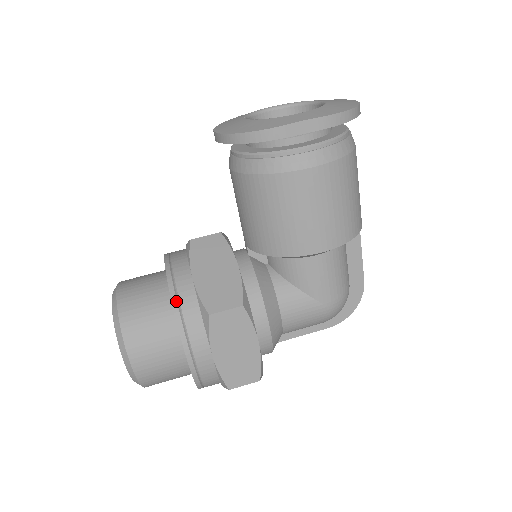
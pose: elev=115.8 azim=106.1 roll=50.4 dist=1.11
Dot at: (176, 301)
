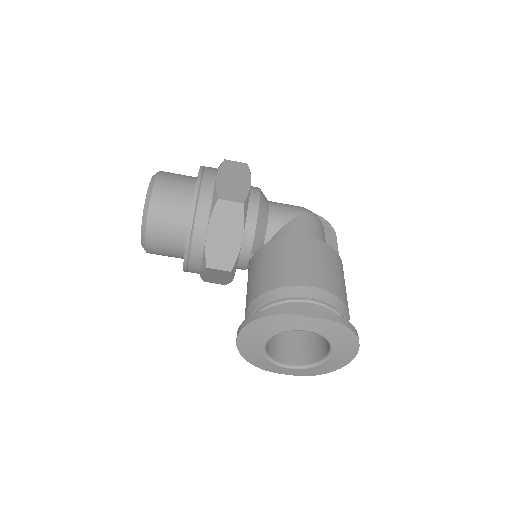
Dot at: occluded
